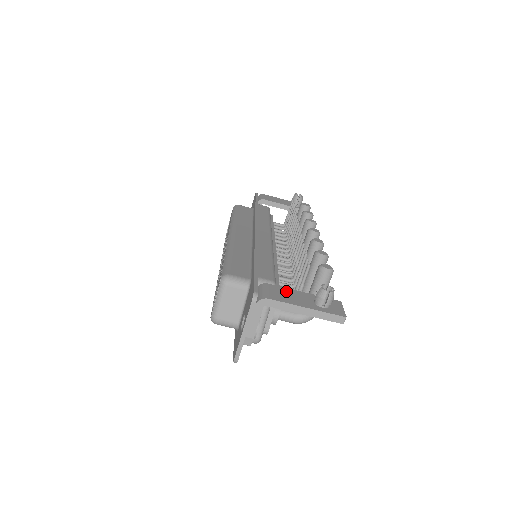
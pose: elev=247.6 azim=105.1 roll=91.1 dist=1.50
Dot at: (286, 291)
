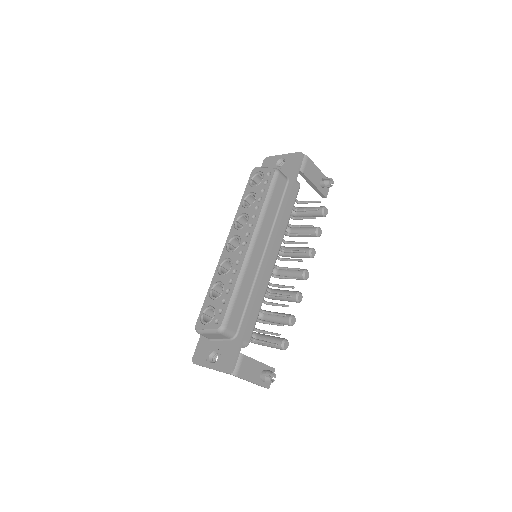
Dot at: (251, 363)
